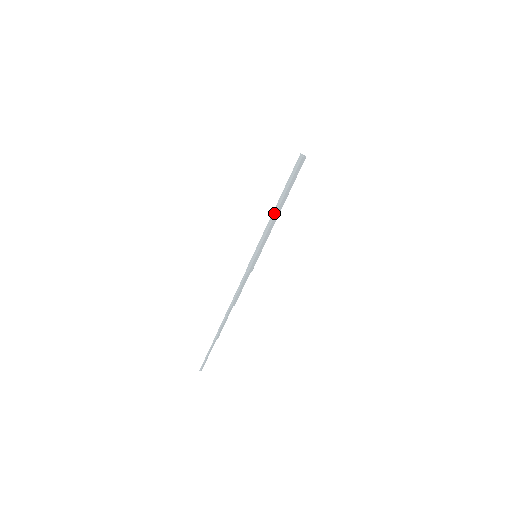
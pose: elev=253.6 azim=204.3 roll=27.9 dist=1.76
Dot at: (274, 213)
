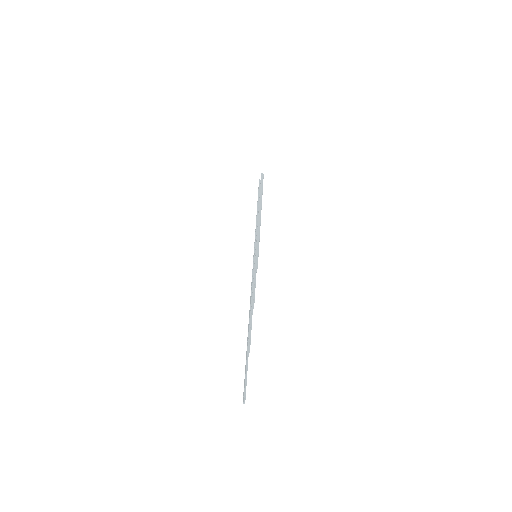
Dot at: (260, 215)
